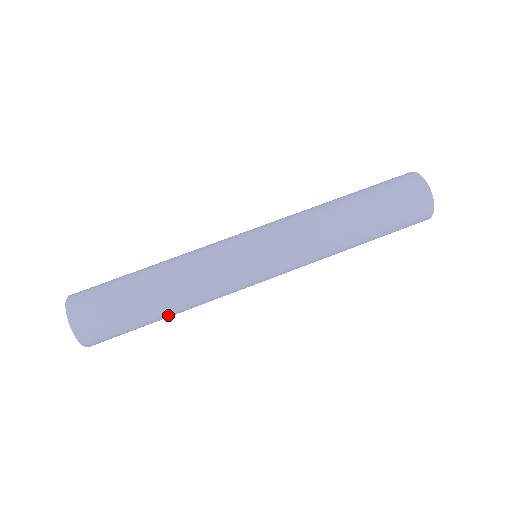
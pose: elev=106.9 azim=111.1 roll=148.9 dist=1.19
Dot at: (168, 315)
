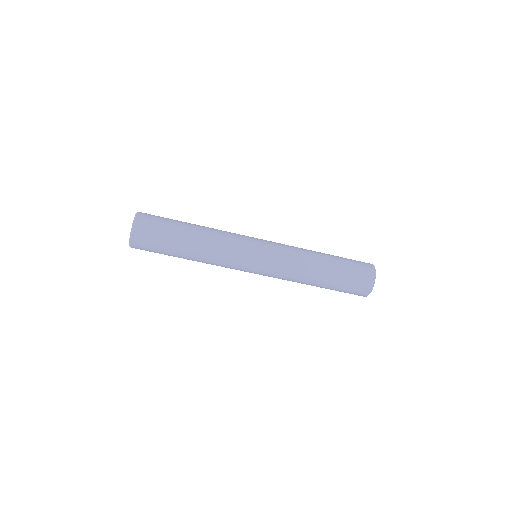
Dot at: (187, 259)
